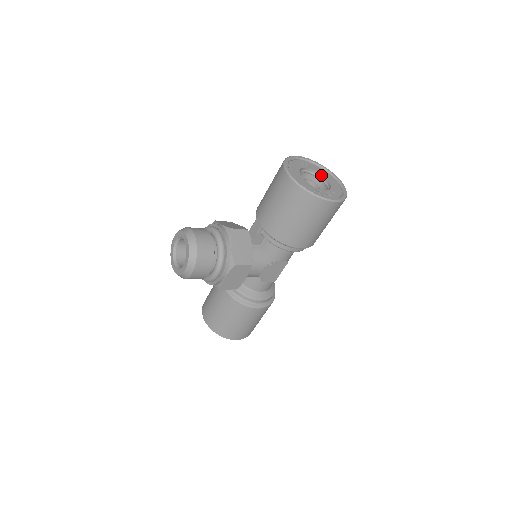
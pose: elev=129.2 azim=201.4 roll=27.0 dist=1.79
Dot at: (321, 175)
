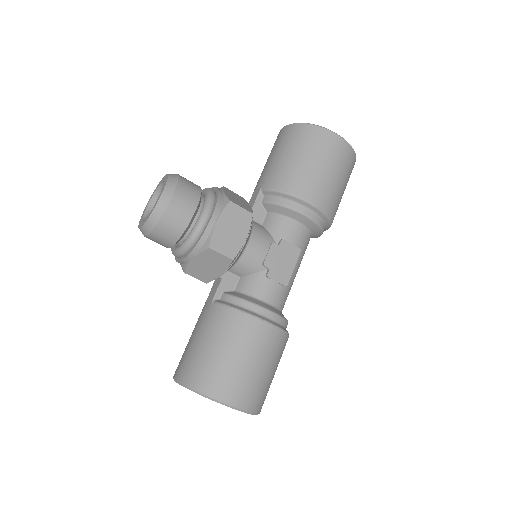
Dot at: occluded
